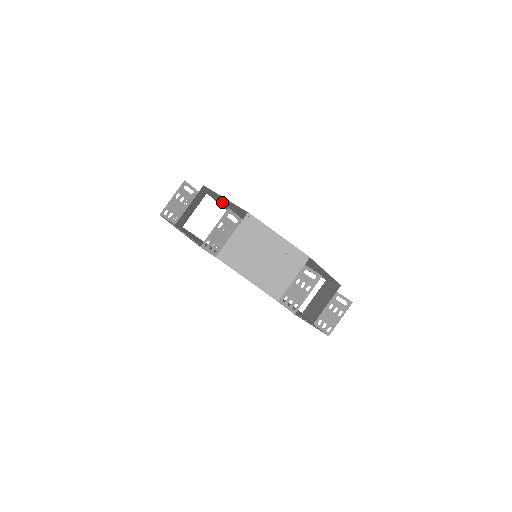
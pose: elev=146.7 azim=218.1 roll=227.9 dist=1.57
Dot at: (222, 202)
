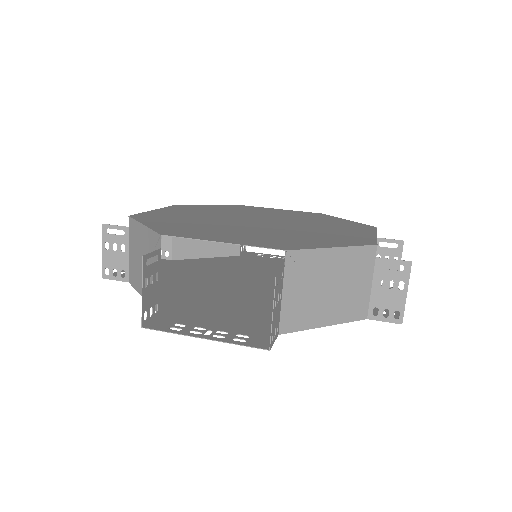
Dot at: (175, 223)
